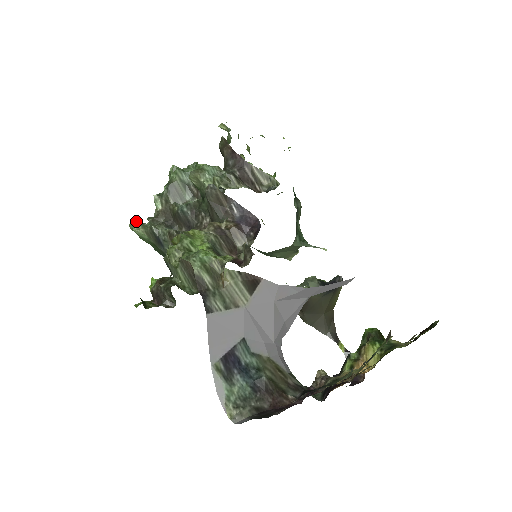
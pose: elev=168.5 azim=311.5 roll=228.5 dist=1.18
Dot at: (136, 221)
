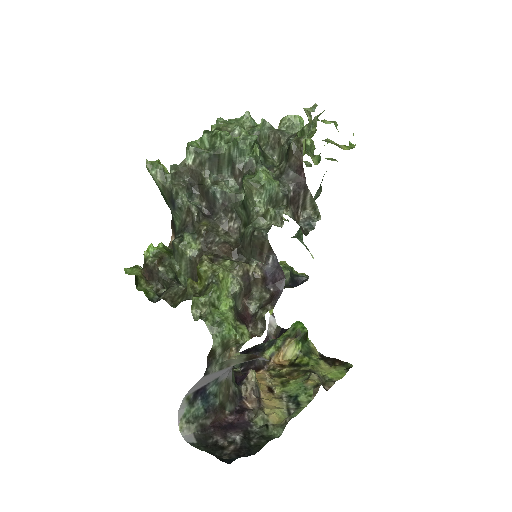
Dot at: (157, 165)
